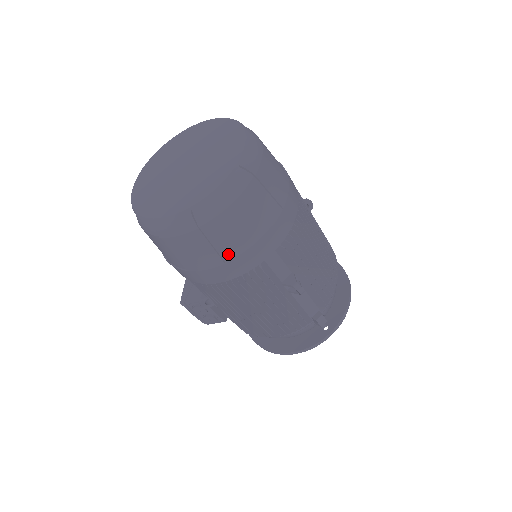
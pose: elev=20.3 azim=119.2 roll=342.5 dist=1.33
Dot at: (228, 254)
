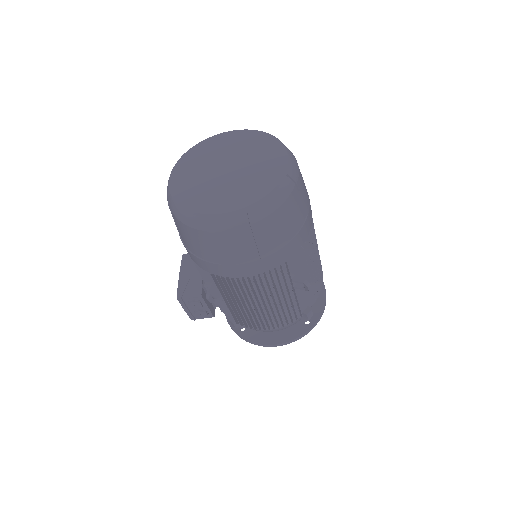
Dot at: (265, 251)
